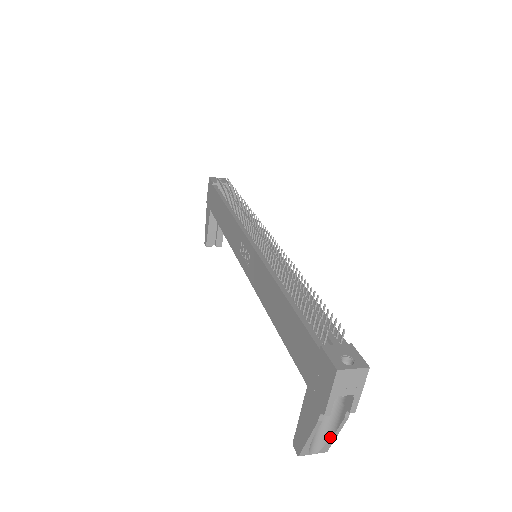
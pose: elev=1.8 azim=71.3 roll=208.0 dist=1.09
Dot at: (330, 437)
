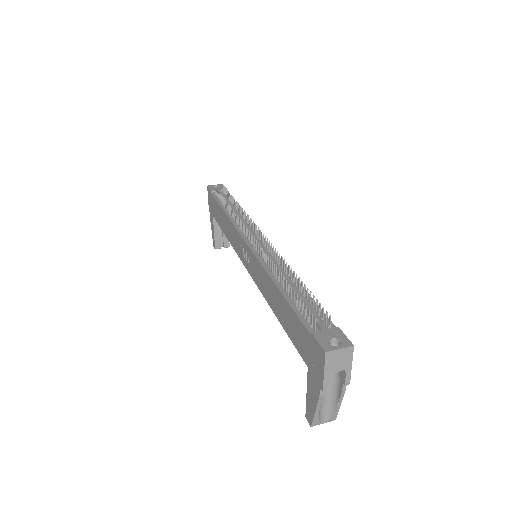
Dot at: (335, 407)
